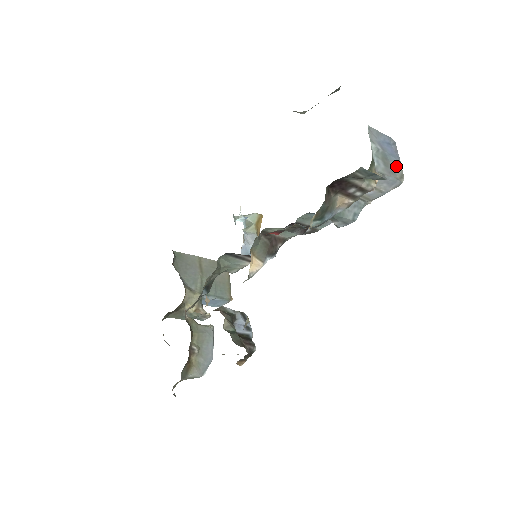
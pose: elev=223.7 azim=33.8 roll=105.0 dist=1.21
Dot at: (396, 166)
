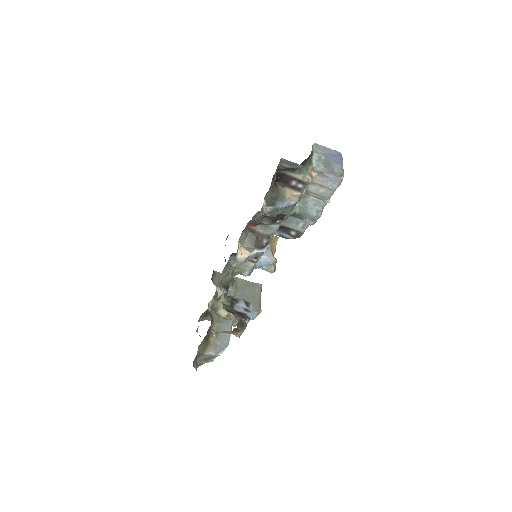
Dot at: (338, 169)
